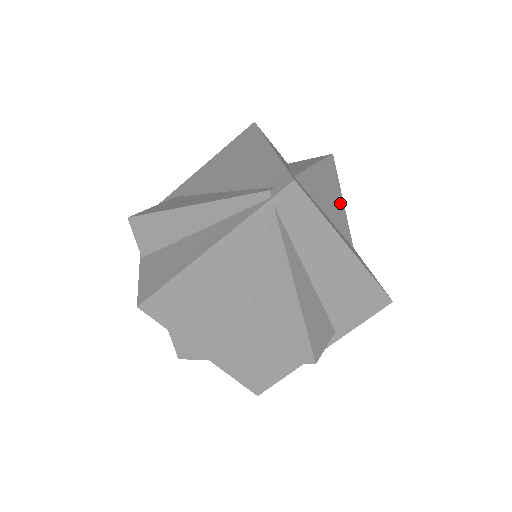
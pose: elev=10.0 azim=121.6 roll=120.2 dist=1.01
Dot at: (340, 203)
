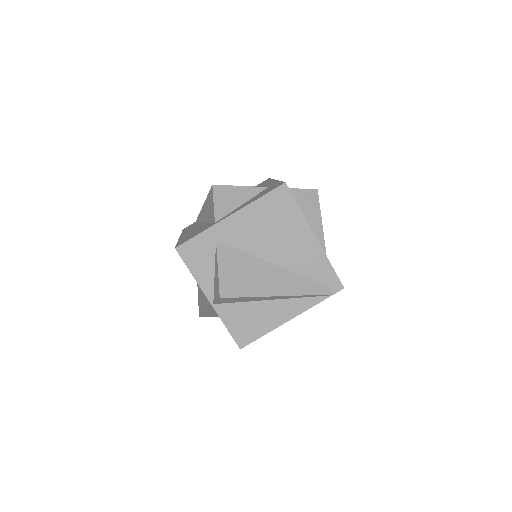
Dot at: occluded
